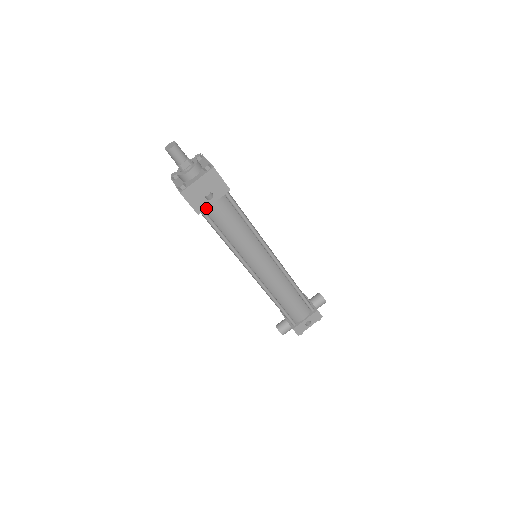
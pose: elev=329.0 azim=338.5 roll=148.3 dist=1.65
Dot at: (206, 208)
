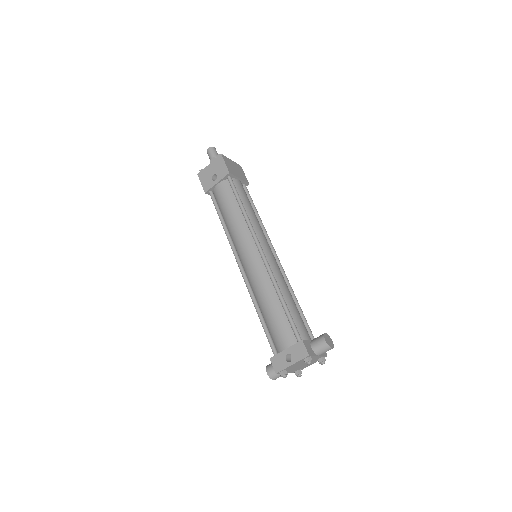
Dot at: (211, 188)
